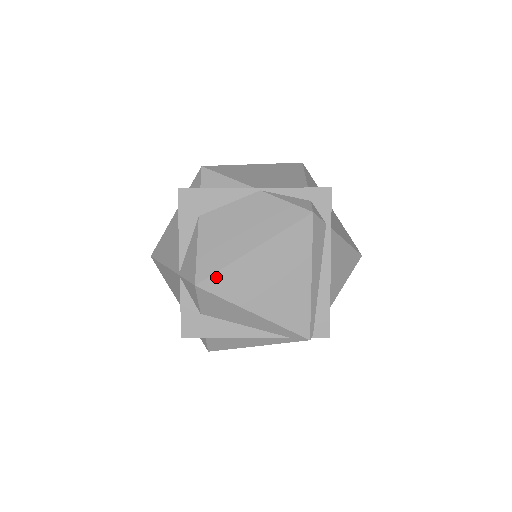
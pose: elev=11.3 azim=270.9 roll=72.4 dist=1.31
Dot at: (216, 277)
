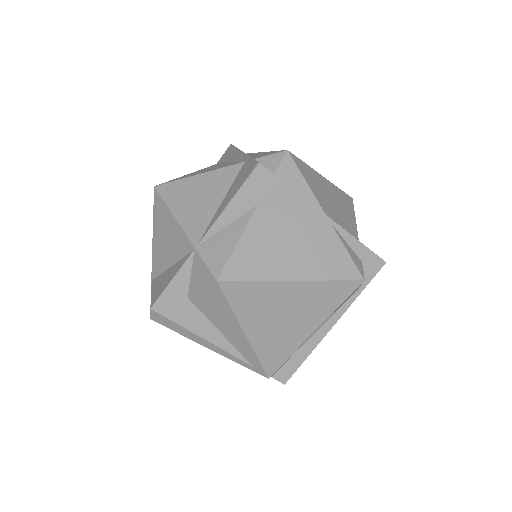
Dot at: (242, 285)
